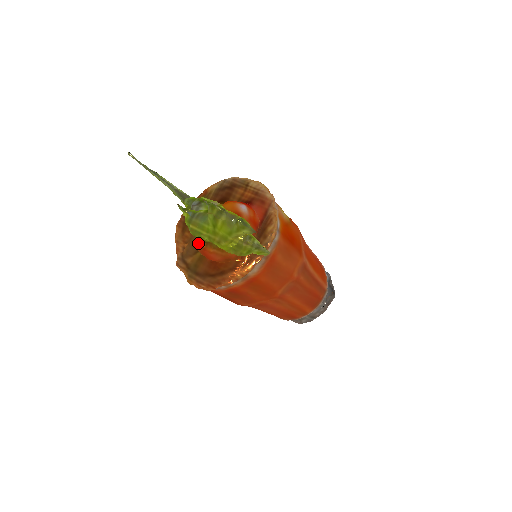
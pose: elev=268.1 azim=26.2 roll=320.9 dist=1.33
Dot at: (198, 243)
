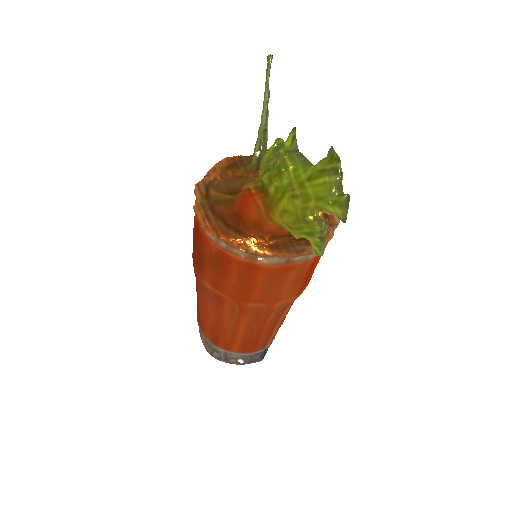
Dot at: (250, 184)
